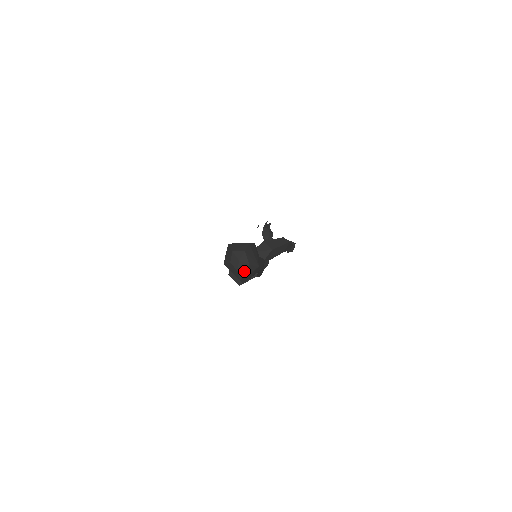
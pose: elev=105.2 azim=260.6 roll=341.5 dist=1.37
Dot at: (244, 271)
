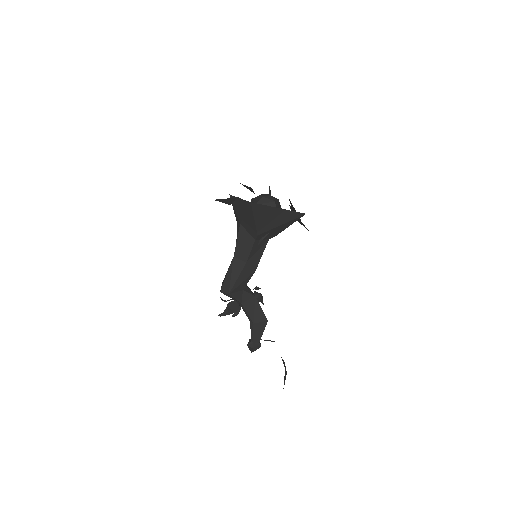
Dot at: (266, 202)
